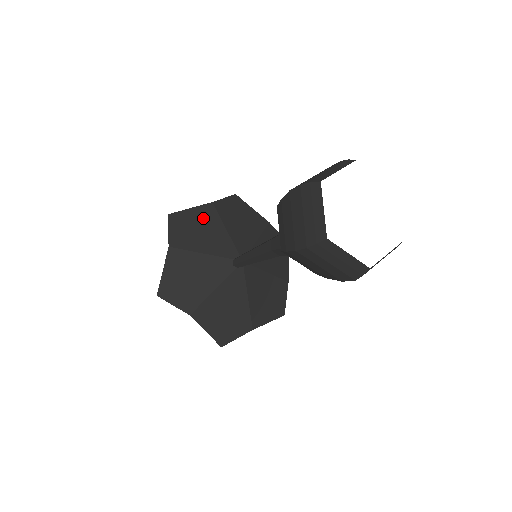
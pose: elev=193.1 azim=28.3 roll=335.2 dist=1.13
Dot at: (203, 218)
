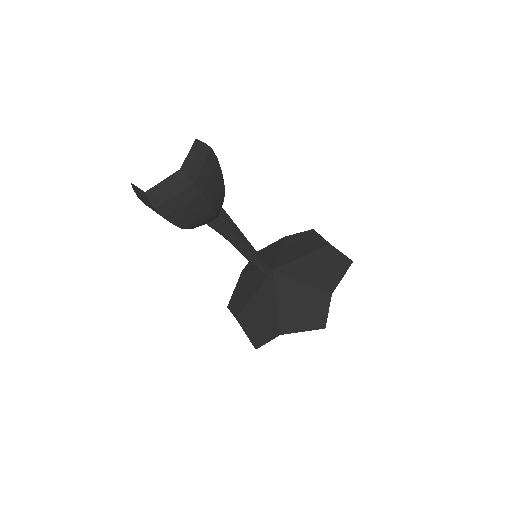
Dot at: (242, 284)
